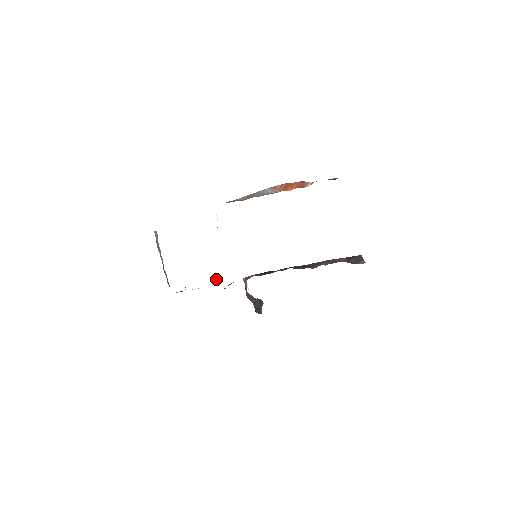
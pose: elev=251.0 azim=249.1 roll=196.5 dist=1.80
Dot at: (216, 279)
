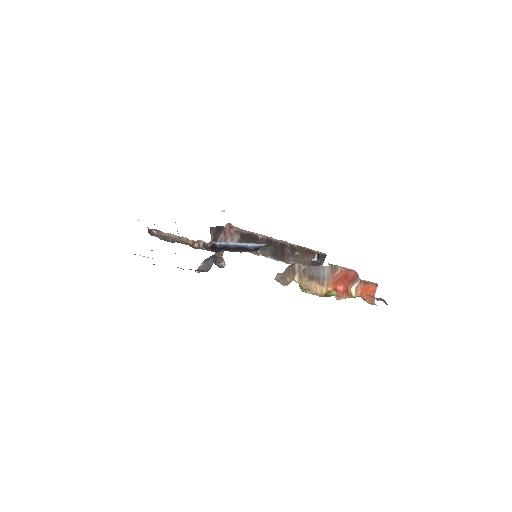
Dot at: (203, 245)
